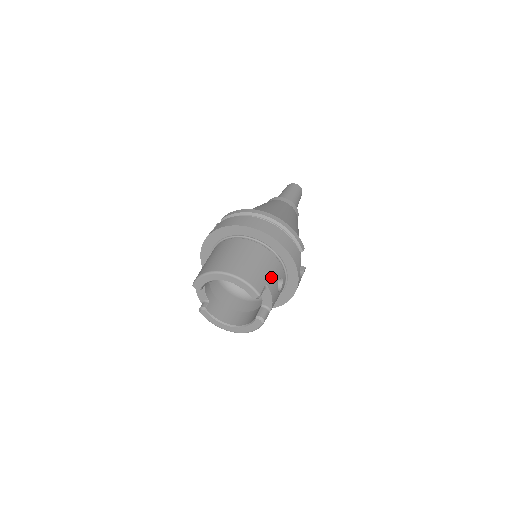
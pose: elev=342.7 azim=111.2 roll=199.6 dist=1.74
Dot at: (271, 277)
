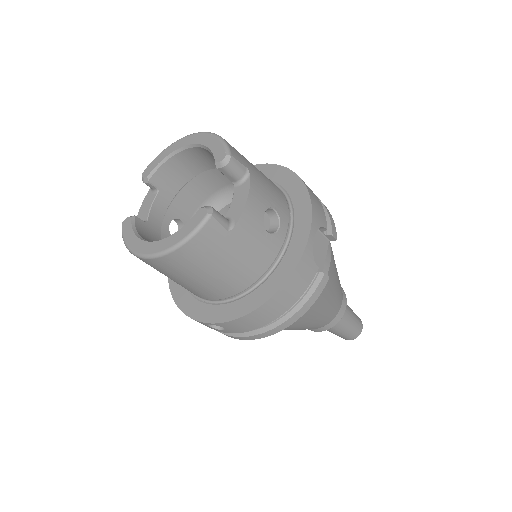
Dot at: (263, 185)
